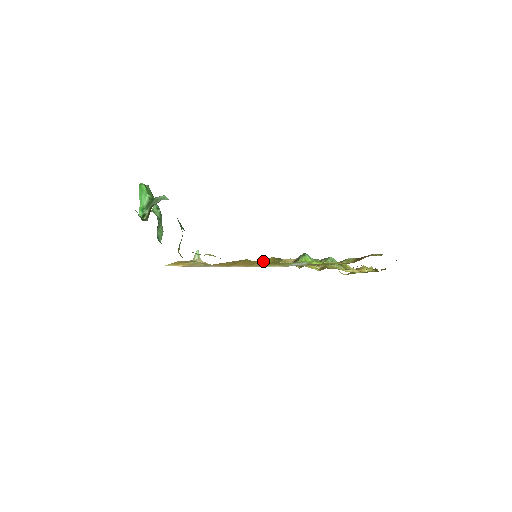
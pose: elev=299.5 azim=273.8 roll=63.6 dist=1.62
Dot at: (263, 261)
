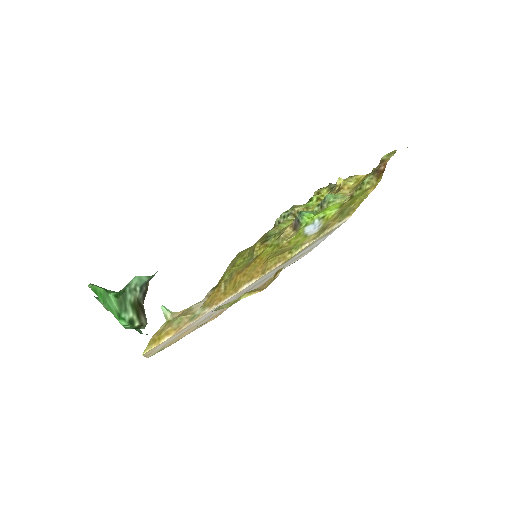
Dot at: (259, 255)
